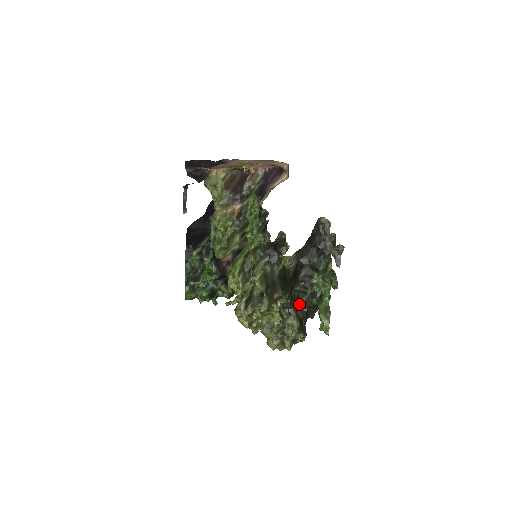
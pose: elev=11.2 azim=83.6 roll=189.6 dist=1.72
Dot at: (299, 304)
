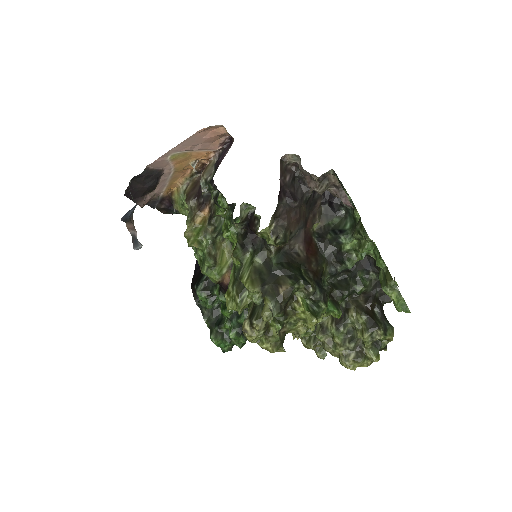
Dot at: (350, 290)
